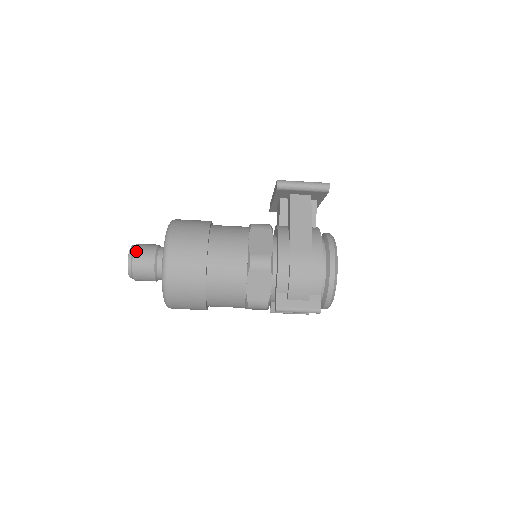
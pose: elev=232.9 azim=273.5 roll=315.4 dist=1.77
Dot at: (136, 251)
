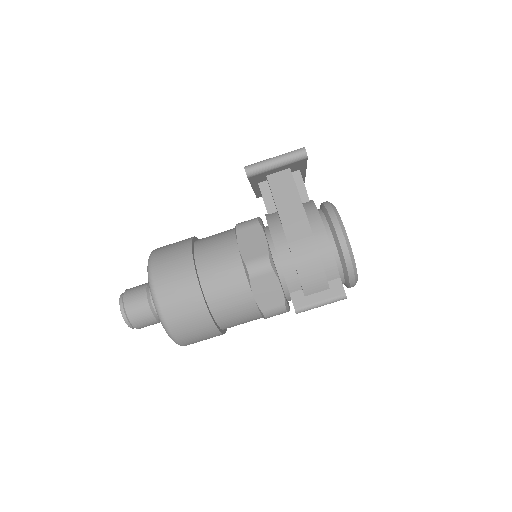
Dot at: (126, 300)
